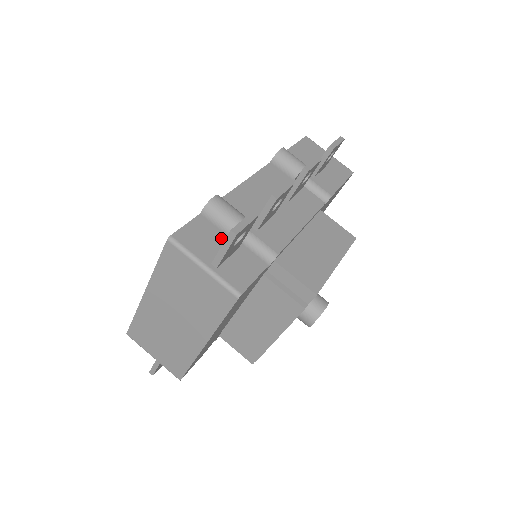
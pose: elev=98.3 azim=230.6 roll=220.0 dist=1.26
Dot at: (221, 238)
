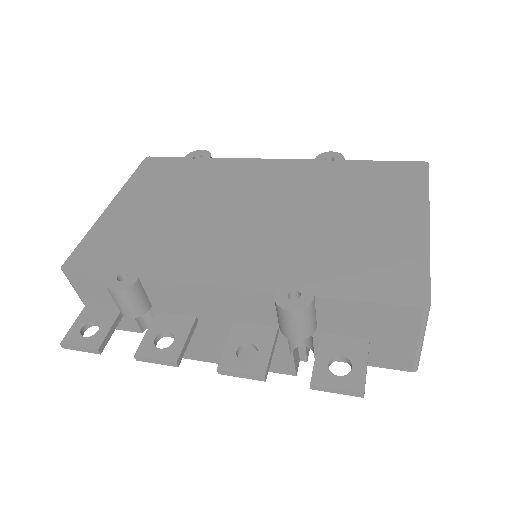
Dot at: occluded
